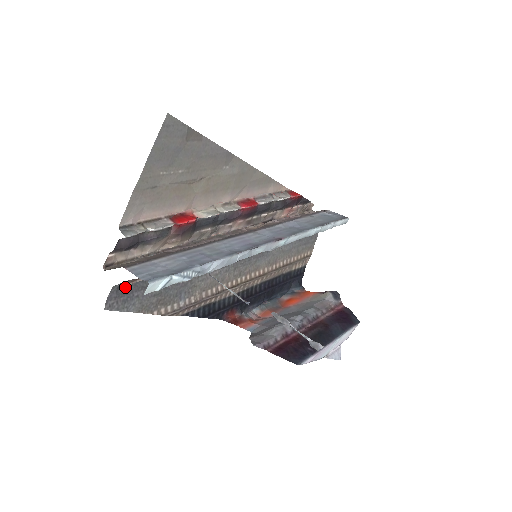
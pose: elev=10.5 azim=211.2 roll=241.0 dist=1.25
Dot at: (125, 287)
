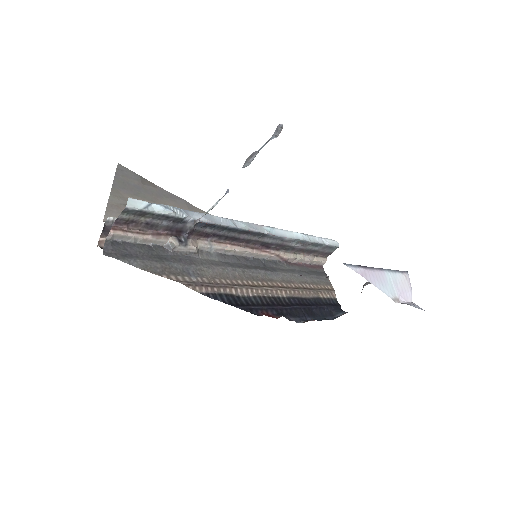
Dot at: (120, 246)
